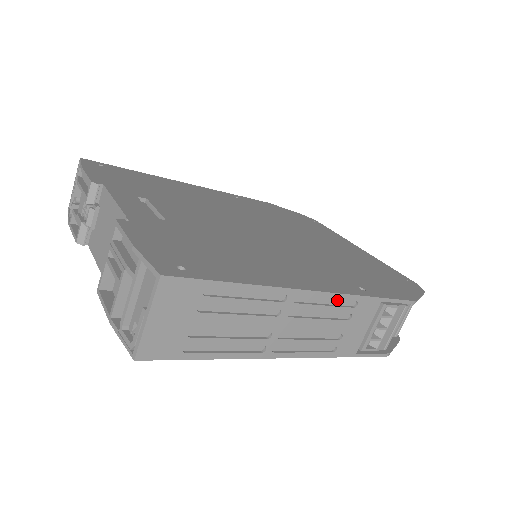
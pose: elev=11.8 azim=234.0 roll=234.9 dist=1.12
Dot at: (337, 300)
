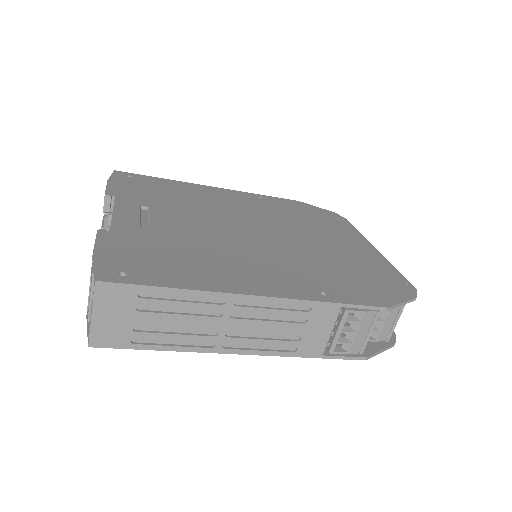
Dot at: (287, 304)
